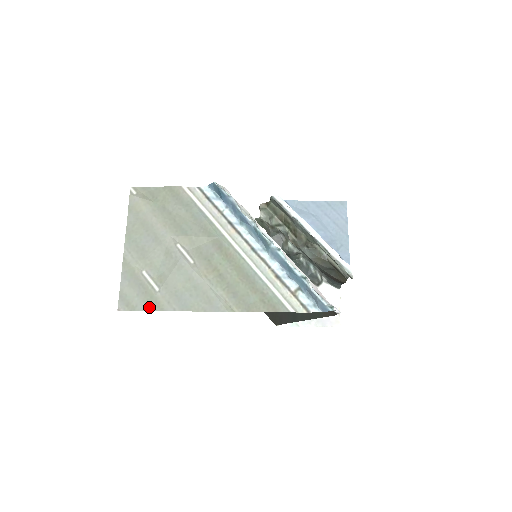
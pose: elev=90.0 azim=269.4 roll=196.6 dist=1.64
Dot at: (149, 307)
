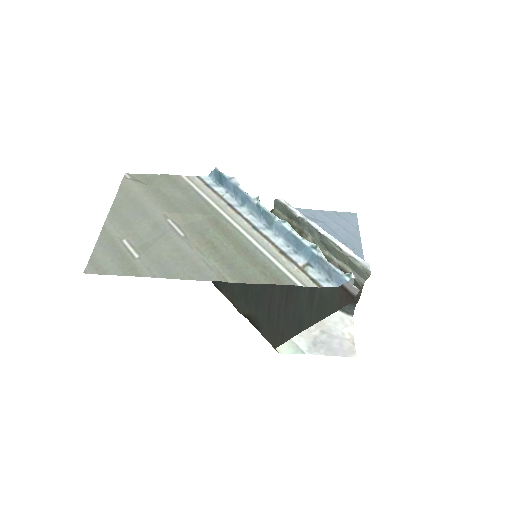
Dot at: (123, 272)
